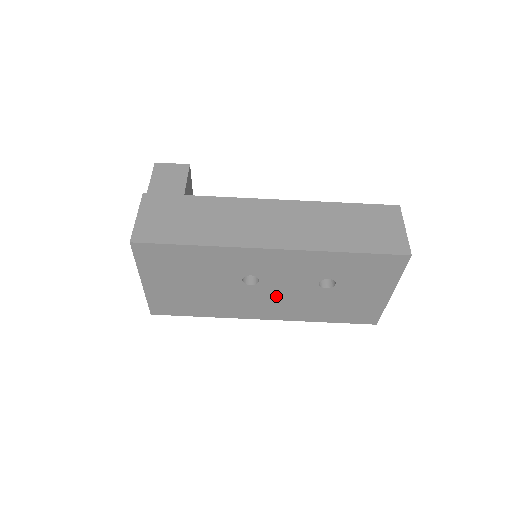
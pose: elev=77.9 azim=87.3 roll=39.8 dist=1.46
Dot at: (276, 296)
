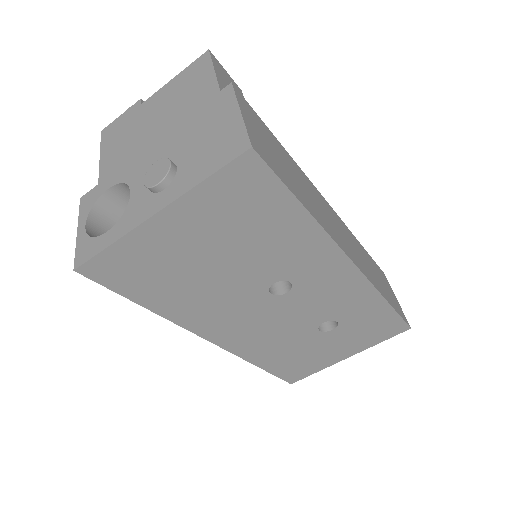
Dot at: (269, 319)
